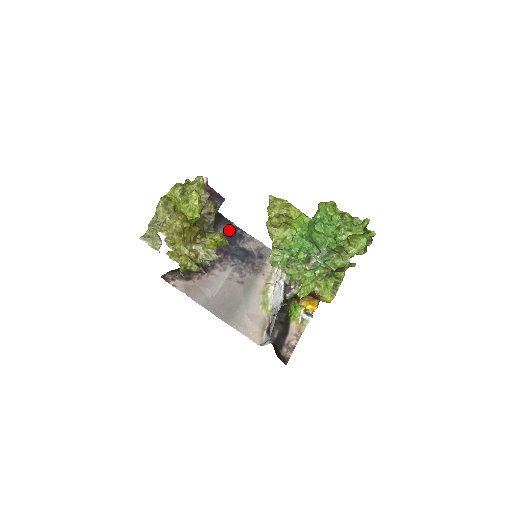
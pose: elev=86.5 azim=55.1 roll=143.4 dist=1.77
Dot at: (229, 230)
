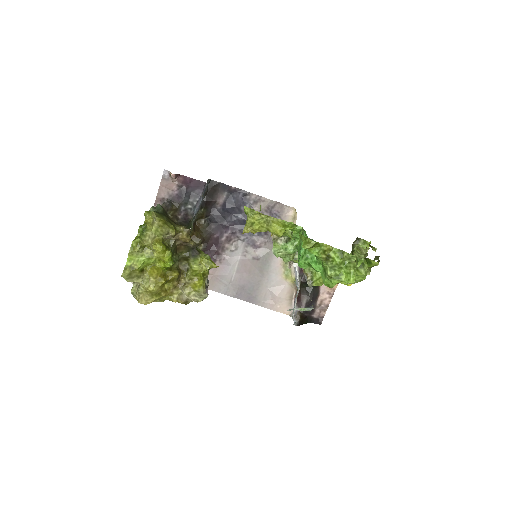
Dot at: (229, 197)
